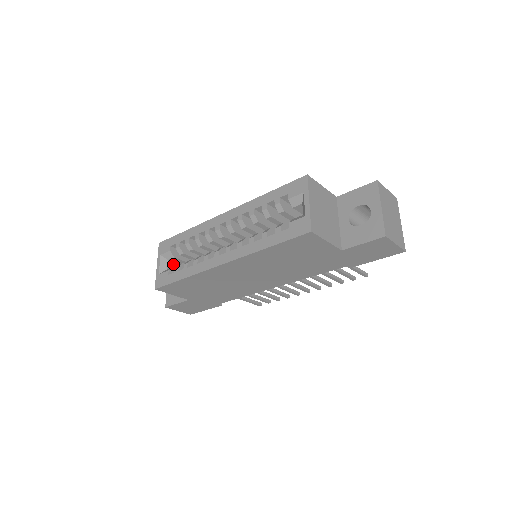
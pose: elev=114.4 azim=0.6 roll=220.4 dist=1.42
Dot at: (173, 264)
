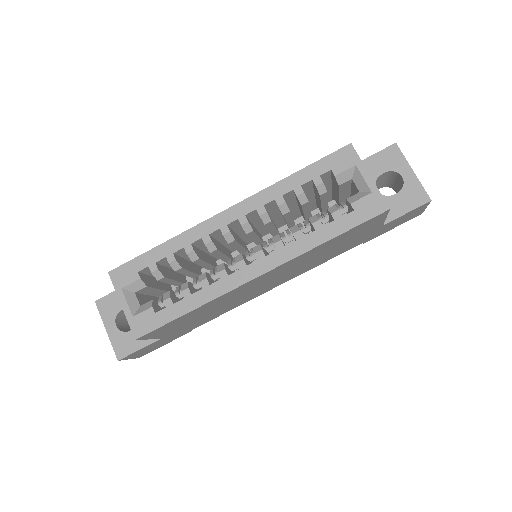
Dot at: (140, 296)
